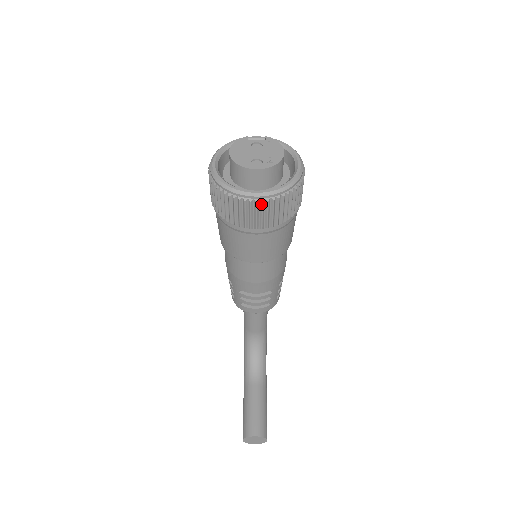
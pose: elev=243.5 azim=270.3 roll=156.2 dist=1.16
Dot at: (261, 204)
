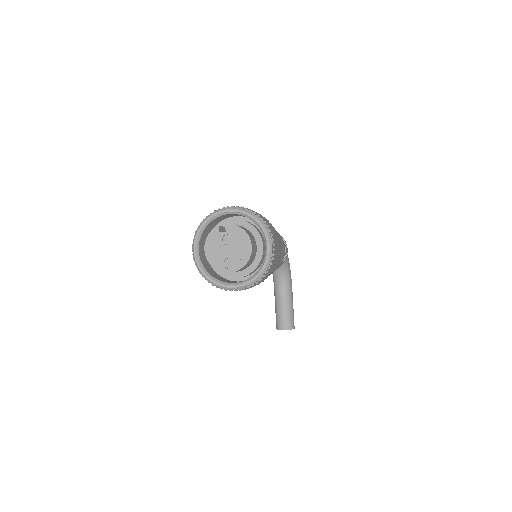
Dot at: (240, 290)
